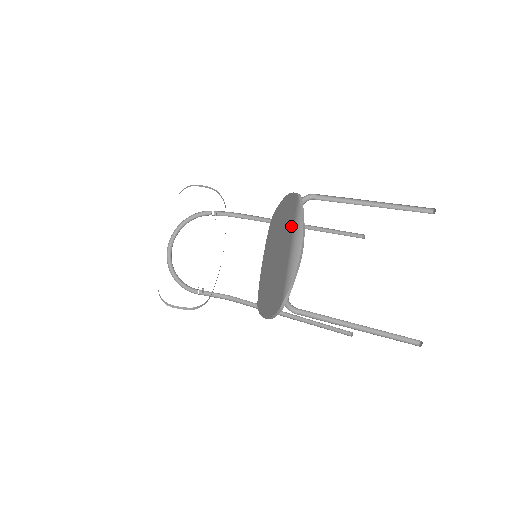
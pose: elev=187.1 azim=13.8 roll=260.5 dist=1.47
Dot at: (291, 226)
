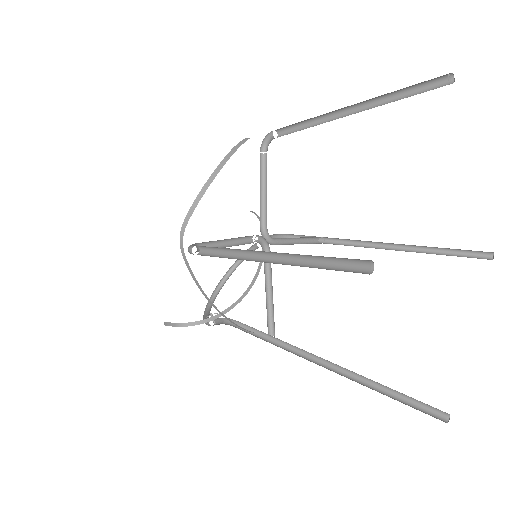
Dot at: occluded
